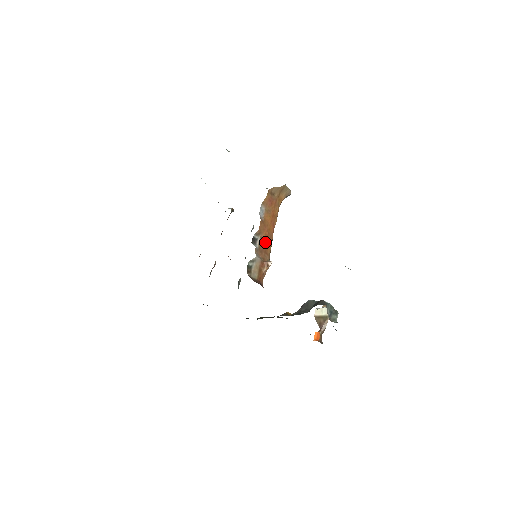
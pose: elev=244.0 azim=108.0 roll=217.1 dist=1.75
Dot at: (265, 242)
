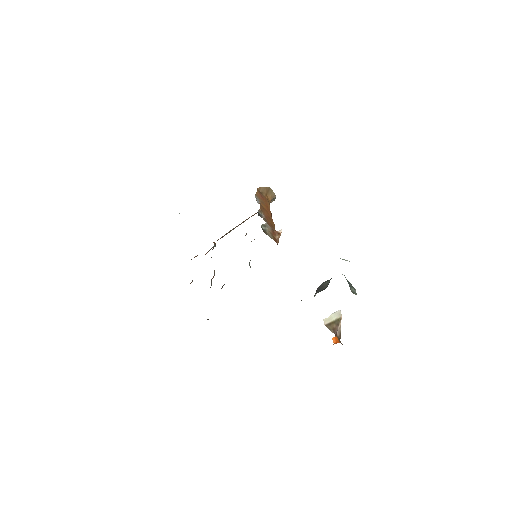
Dot at: (269, 220)
